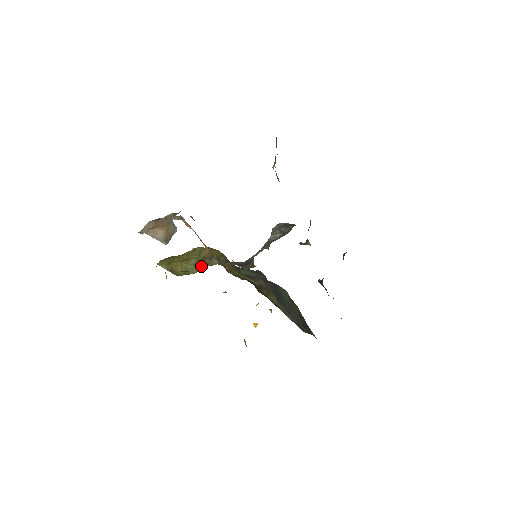
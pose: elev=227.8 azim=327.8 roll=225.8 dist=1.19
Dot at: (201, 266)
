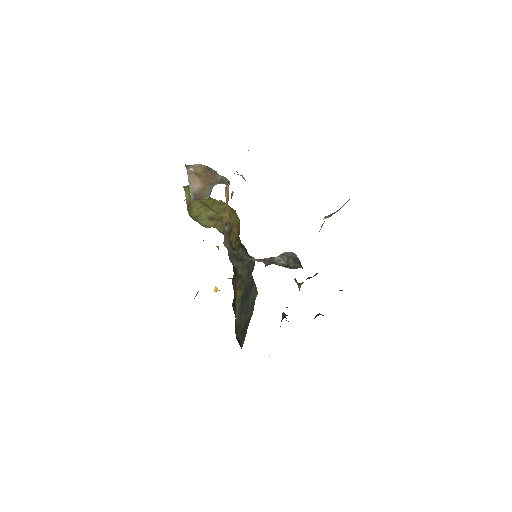
Dot at: (211, 224)
